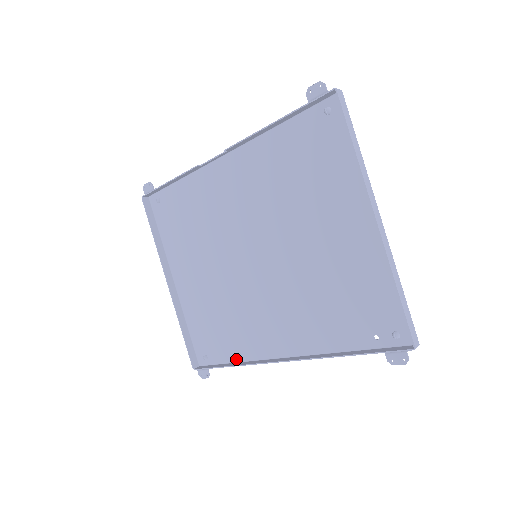
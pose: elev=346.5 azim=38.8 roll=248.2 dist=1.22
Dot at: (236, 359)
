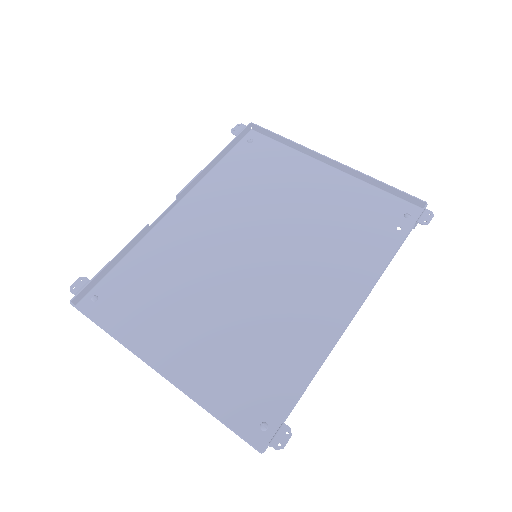
Dot at: (305, 378)
